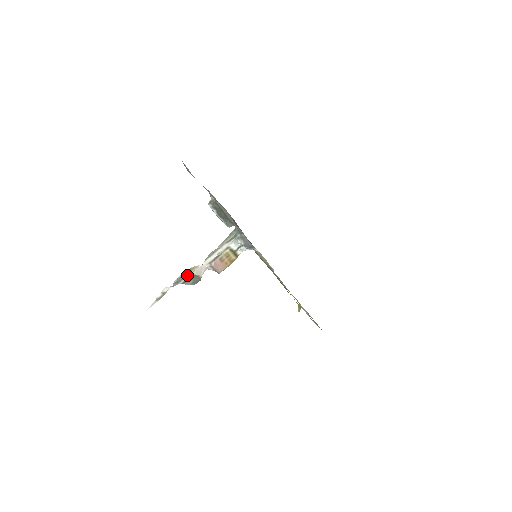
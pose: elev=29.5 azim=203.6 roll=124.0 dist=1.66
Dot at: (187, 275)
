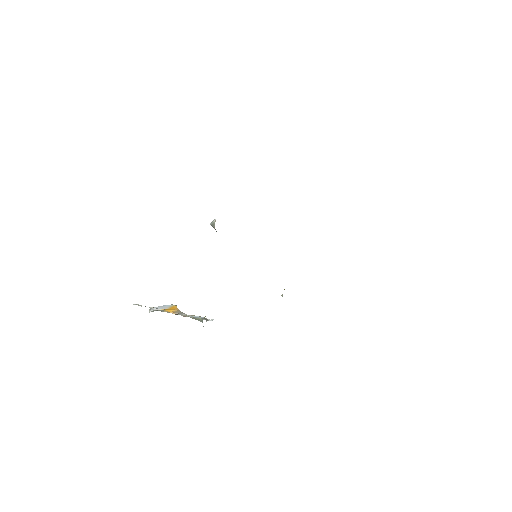
Dot at: (161, 311)
